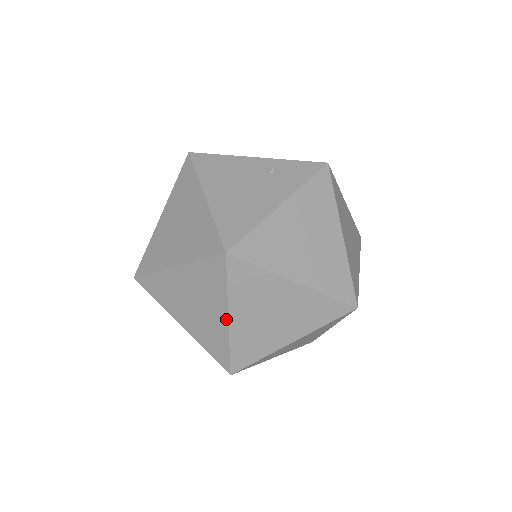
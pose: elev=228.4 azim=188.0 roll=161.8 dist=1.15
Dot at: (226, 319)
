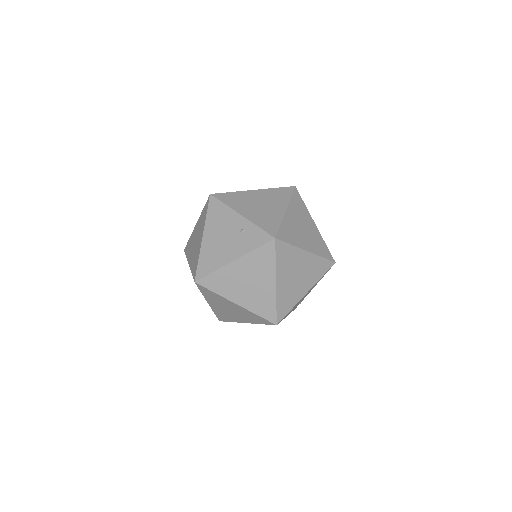
Dot at: (207, 302)
